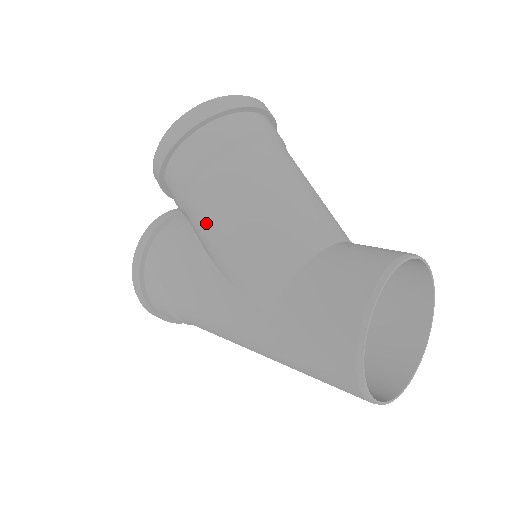
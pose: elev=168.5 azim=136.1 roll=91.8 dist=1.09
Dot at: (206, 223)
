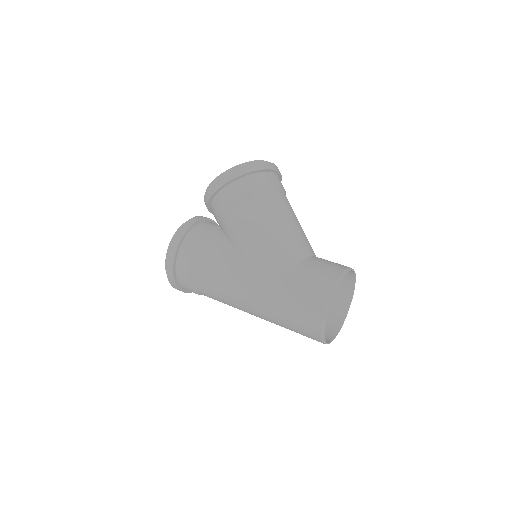
Dot at: (243, 228)
